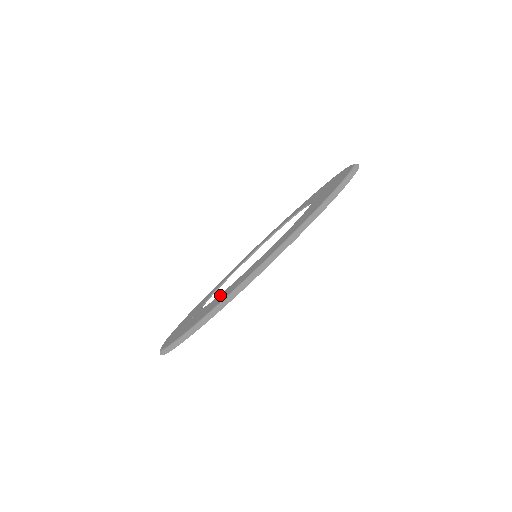
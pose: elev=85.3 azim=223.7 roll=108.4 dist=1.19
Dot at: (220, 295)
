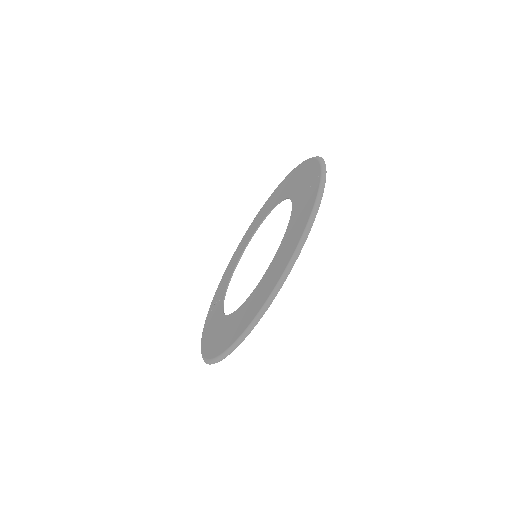
Dot at: (220, 321)
